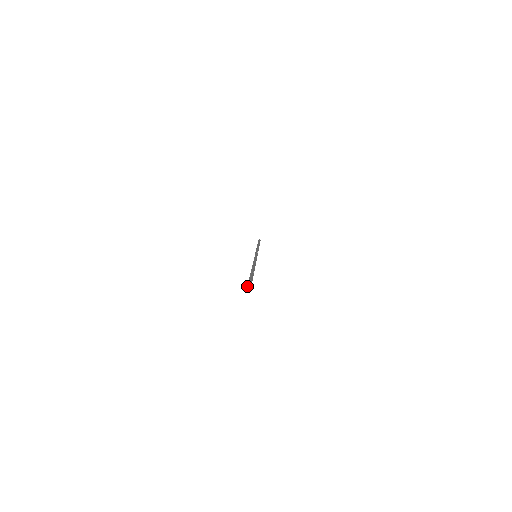
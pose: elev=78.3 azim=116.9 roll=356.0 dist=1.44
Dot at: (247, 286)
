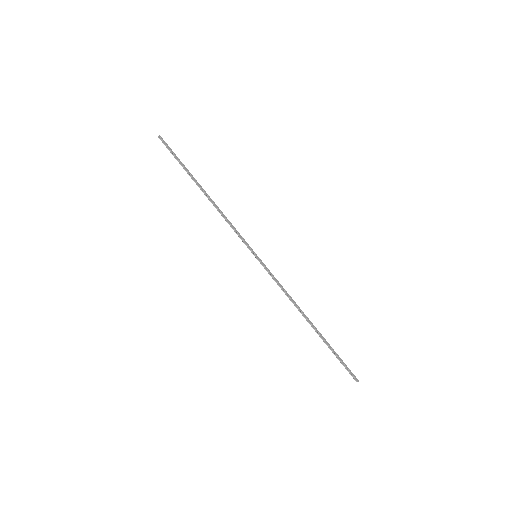
Dot at: (354, 379)
